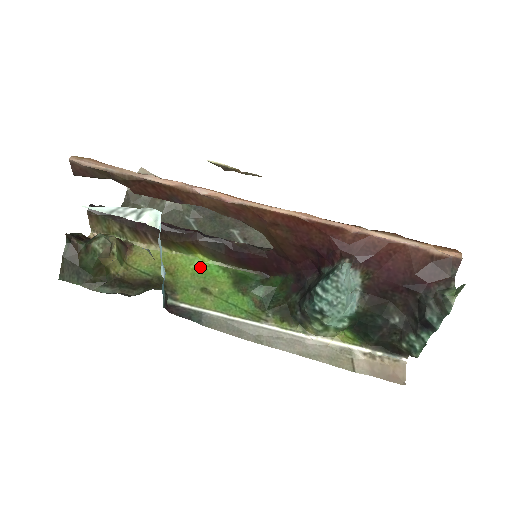
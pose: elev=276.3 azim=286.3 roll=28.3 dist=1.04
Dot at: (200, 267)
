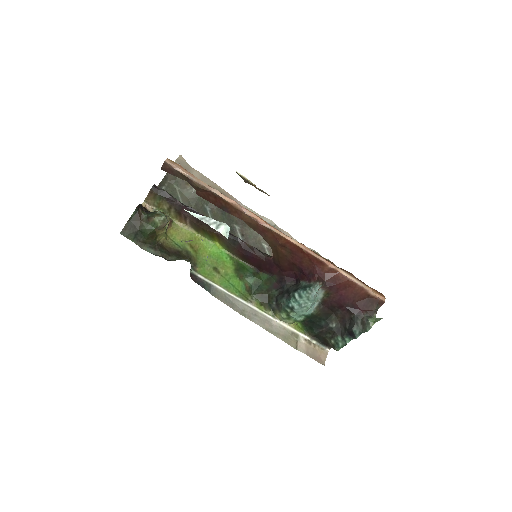
Dot at: (215, 251)
